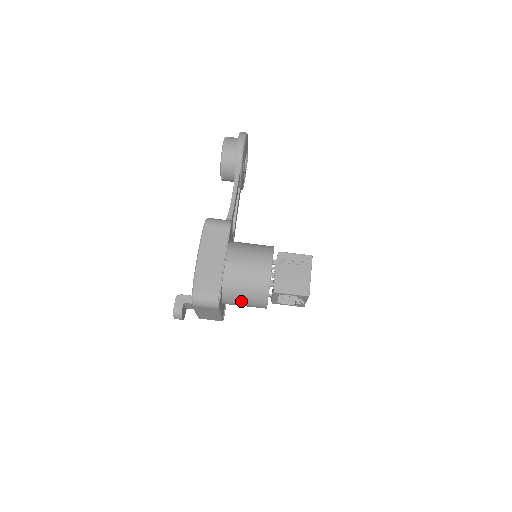
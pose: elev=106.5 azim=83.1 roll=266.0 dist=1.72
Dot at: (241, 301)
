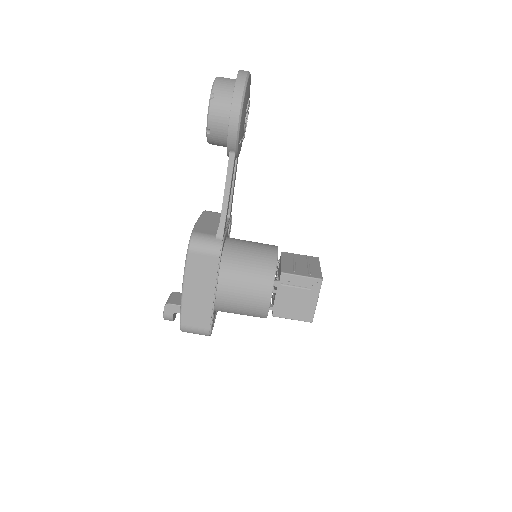
Dot at: occluded
